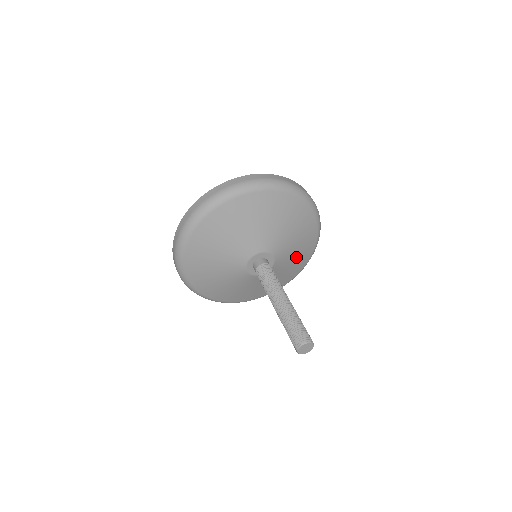
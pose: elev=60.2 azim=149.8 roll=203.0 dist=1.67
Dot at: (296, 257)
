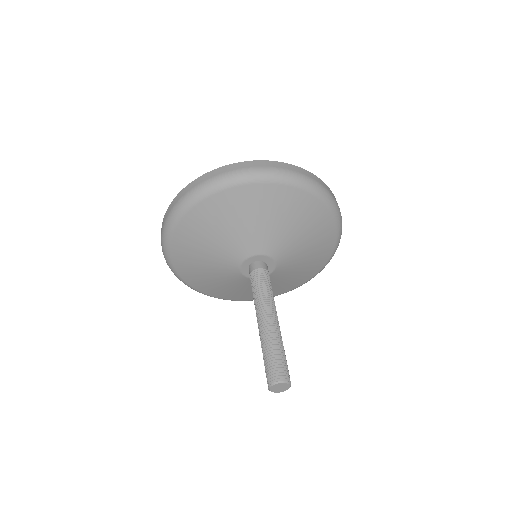
Dot at: (275, 286)
